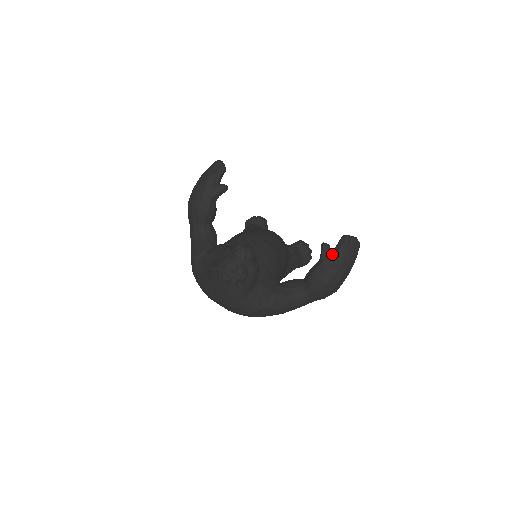
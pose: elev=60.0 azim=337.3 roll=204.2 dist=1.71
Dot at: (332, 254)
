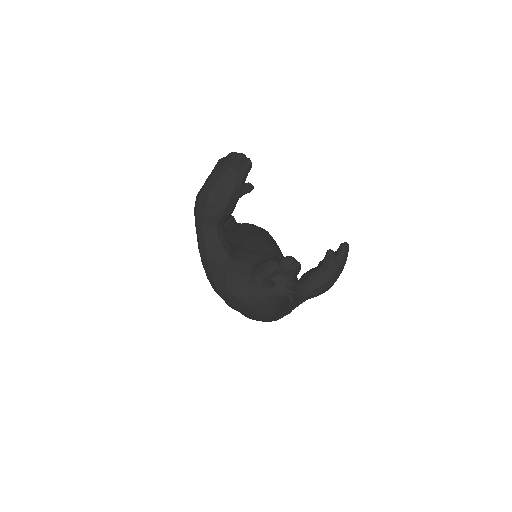
Dot at: (337, 261)
